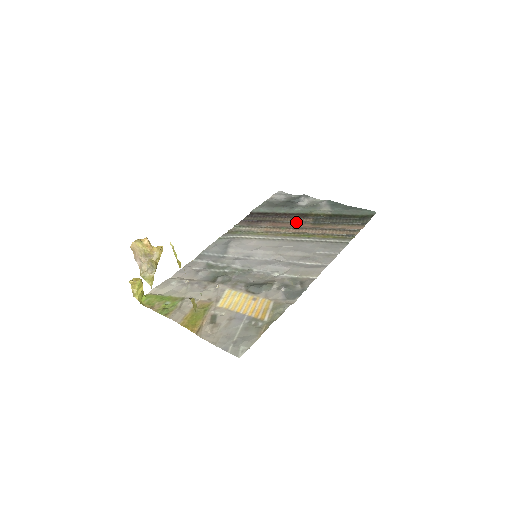
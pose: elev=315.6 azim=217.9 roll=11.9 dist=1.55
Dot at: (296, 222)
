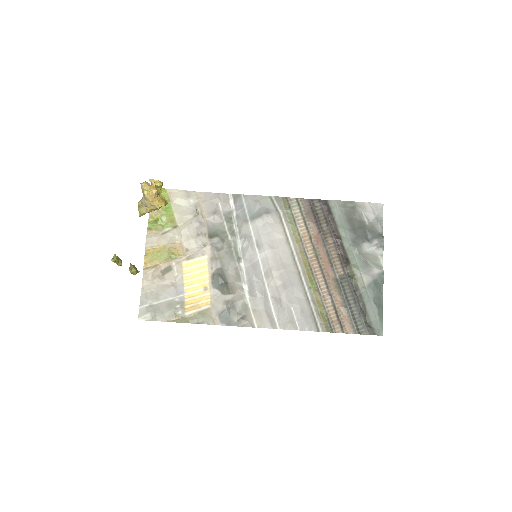
Dot at: (330, 260)
